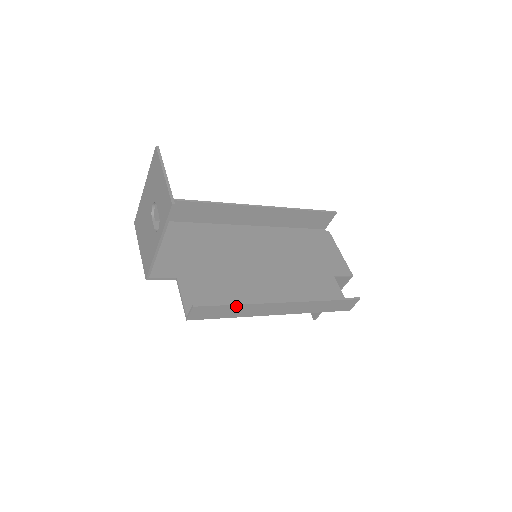
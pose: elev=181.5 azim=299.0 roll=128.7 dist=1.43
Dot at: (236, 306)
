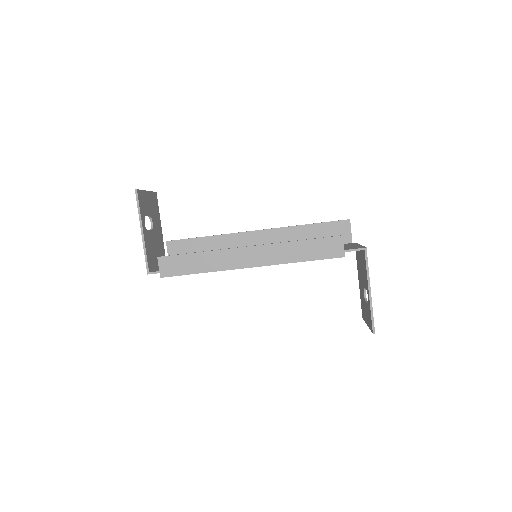
Dot at: (198, 255)
